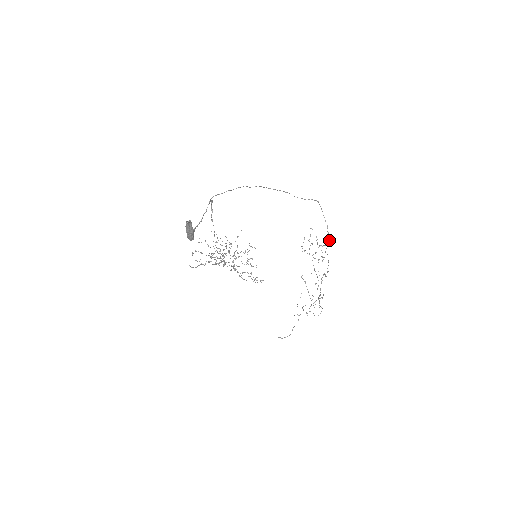
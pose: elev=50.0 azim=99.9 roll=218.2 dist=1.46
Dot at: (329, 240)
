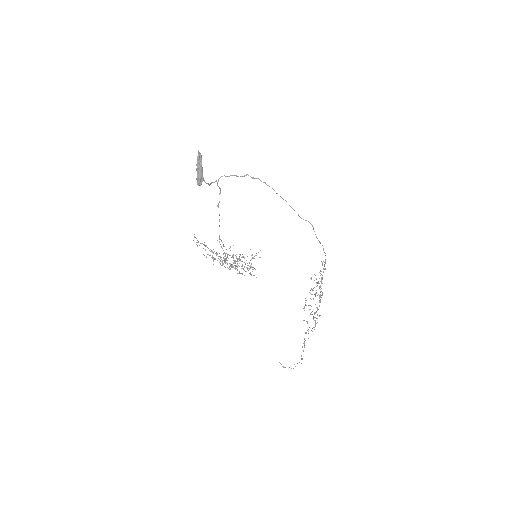
Dot at: (325, 255)
